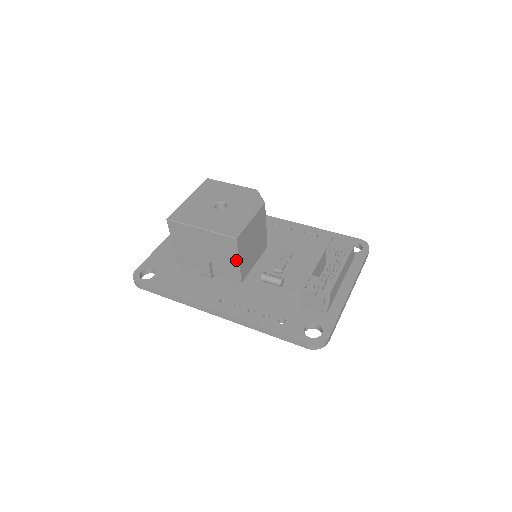
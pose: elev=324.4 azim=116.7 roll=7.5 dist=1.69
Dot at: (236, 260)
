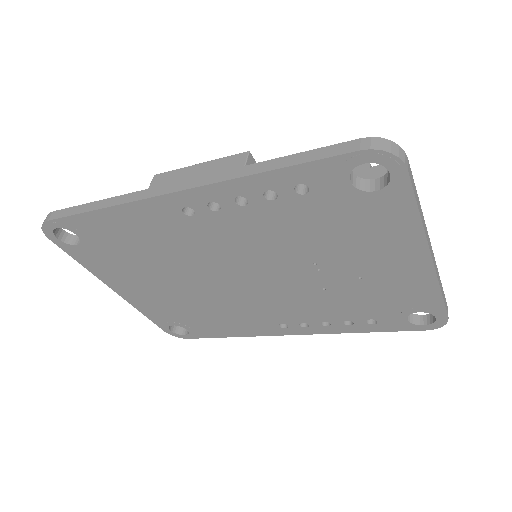
Dot at: occluded
